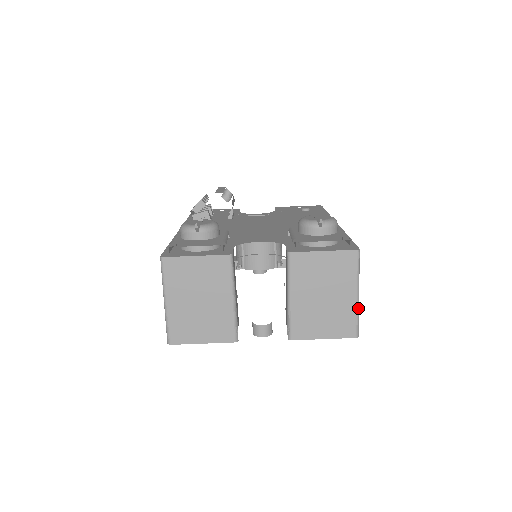
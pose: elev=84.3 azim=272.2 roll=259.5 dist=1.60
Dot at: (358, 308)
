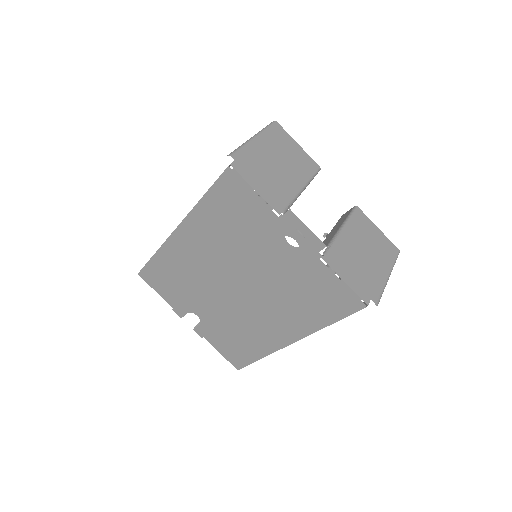
Dot at: (385, 286)
